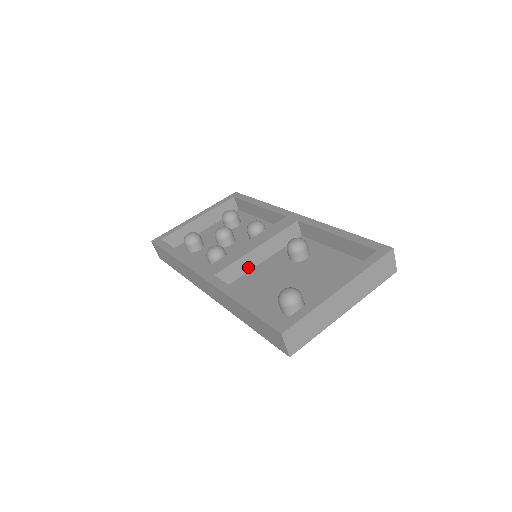
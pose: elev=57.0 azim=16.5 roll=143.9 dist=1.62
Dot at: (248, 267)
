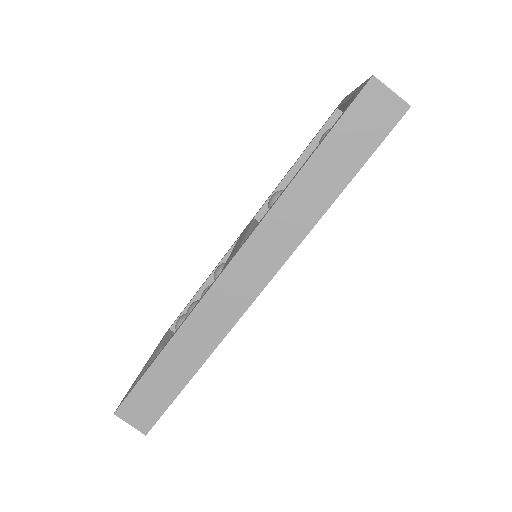
Dot at: occluded
